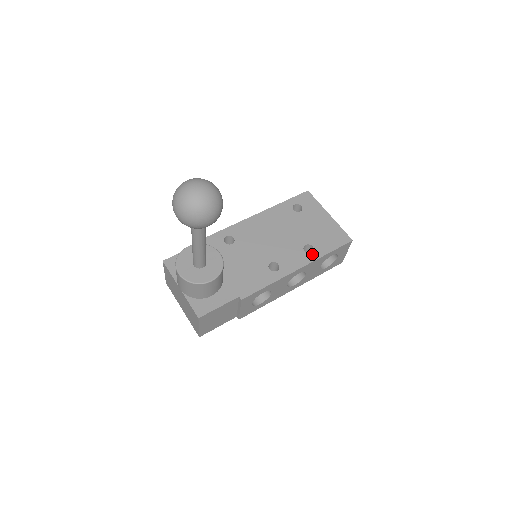
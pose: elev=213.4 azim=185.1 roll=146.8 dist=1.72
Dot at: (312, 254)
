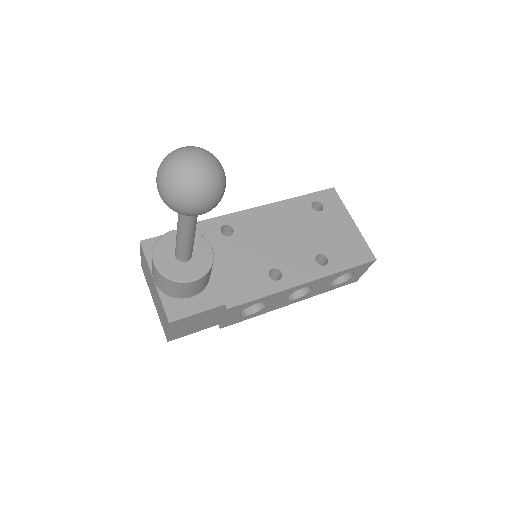
Dot at: (325, 267)
